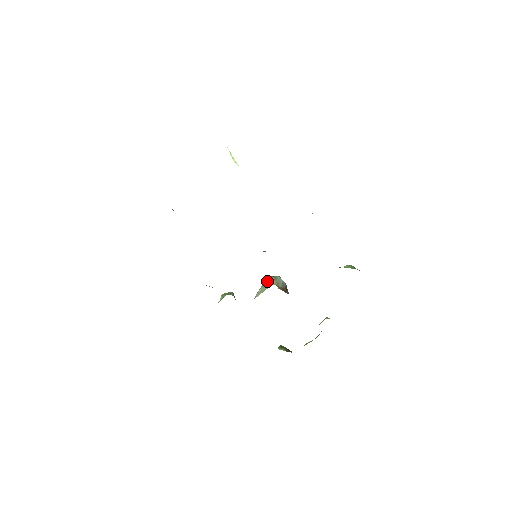
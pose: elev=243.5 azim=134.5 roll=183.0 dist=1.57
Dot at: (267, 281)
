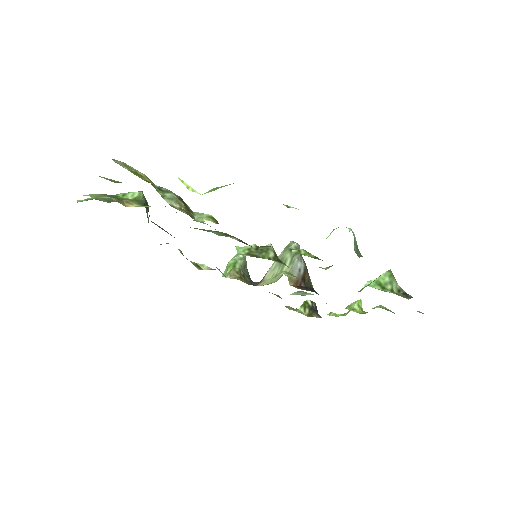
Dot at: (284, 256)
